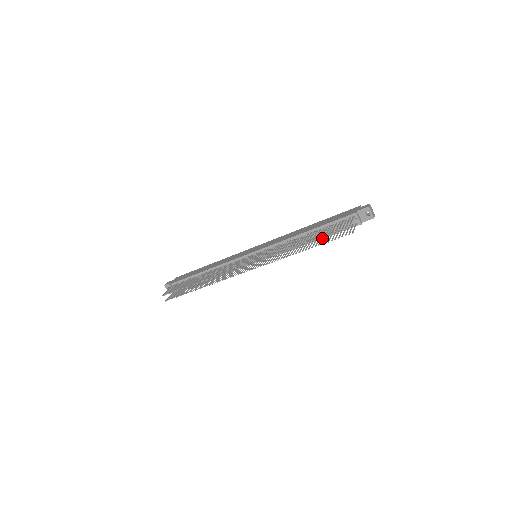
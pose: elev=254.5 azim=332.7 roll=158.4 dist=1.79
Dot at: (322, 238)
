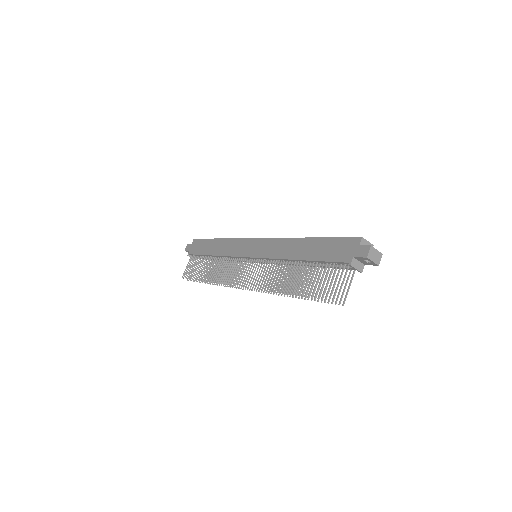
Dot at: (316, 277)
